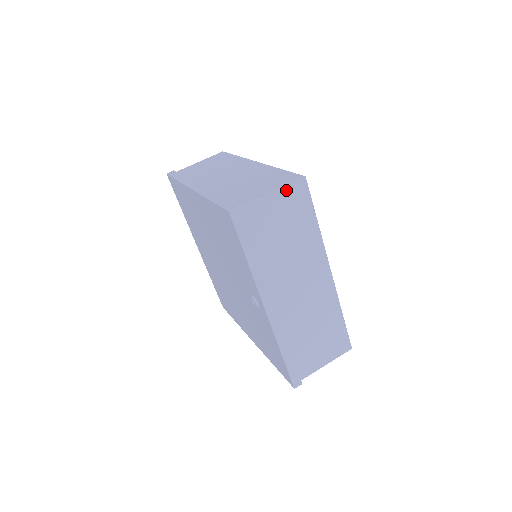
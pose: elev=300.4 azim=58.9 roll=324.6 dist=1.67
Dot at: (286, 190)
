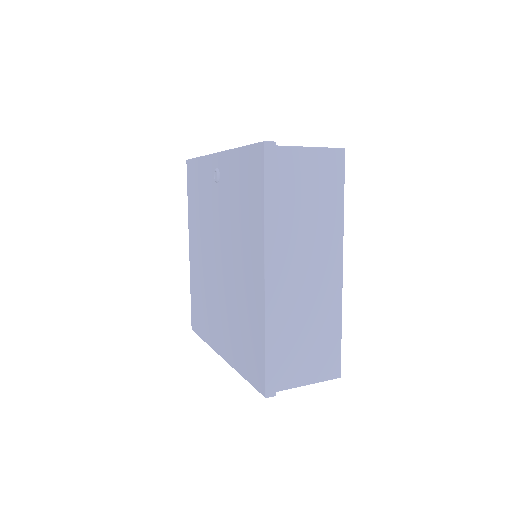
Dot at: occluded
